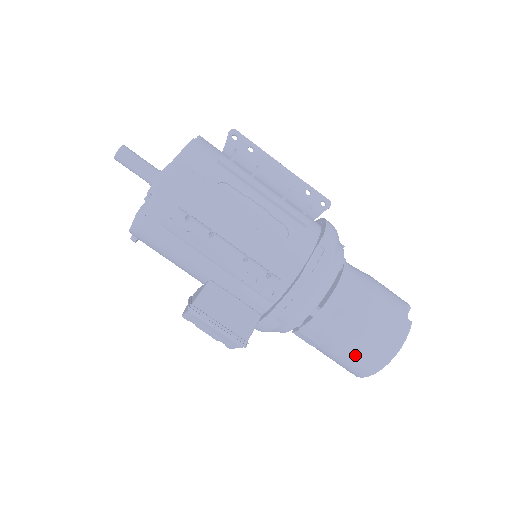
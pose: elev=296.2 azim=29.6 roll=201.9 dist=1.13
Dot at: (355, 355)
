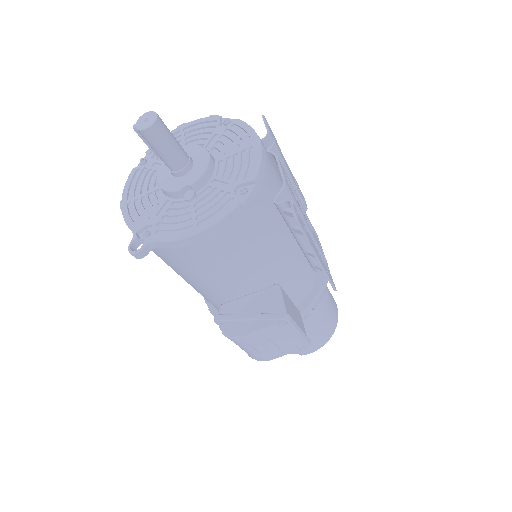
Dot at: (322, 332)
